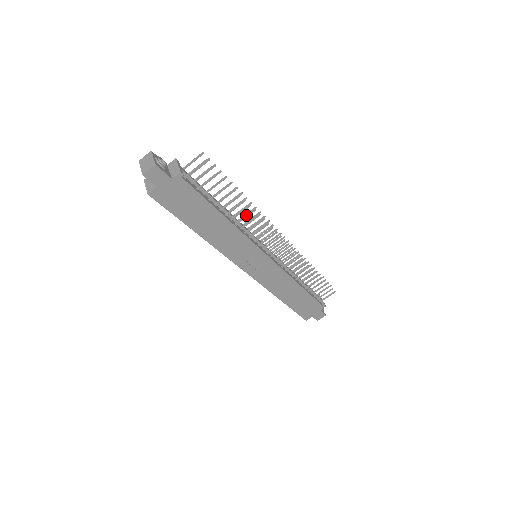
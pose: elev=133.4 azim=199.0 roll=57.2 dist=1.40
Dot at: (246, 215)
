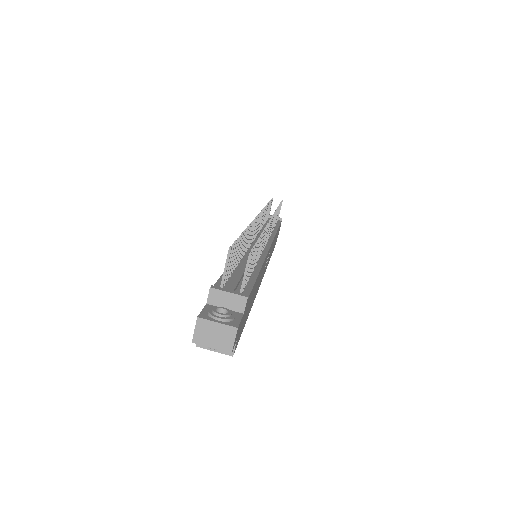
Dot at: occluded
